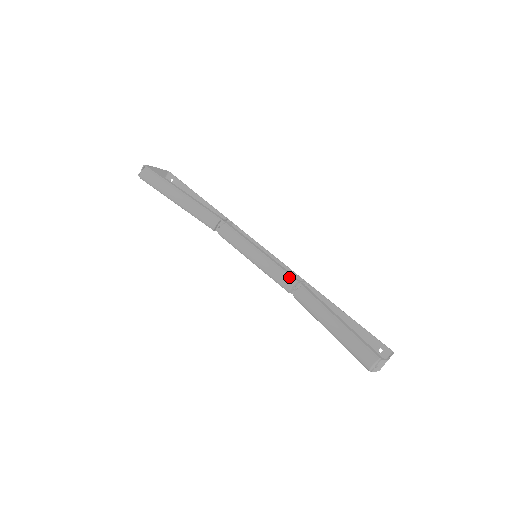
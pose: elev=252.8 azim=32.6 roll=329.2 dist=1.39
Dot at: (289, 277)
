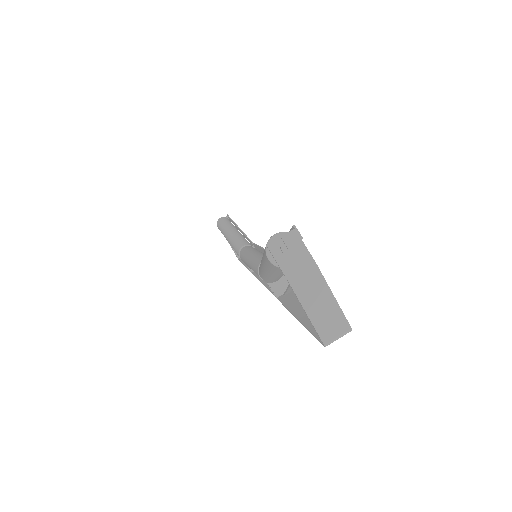
Dot at: occluded
